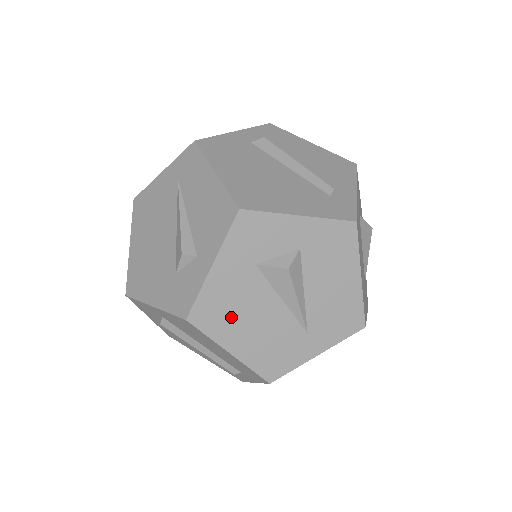
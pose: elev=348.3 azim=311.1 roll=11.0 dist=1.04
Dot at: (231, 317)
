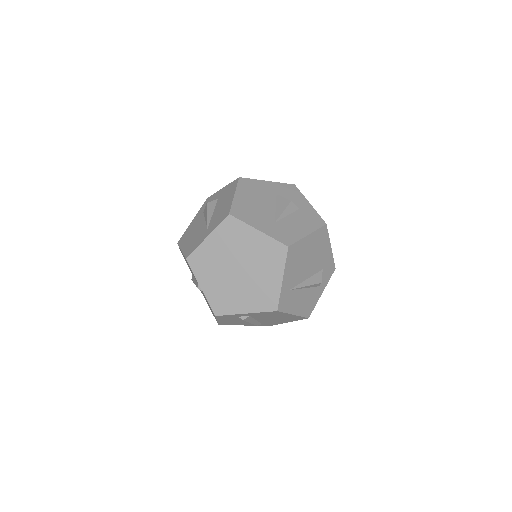
Dot at: (188, 236)
